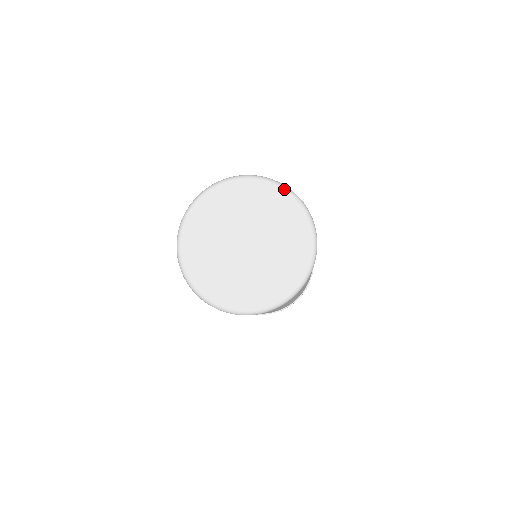
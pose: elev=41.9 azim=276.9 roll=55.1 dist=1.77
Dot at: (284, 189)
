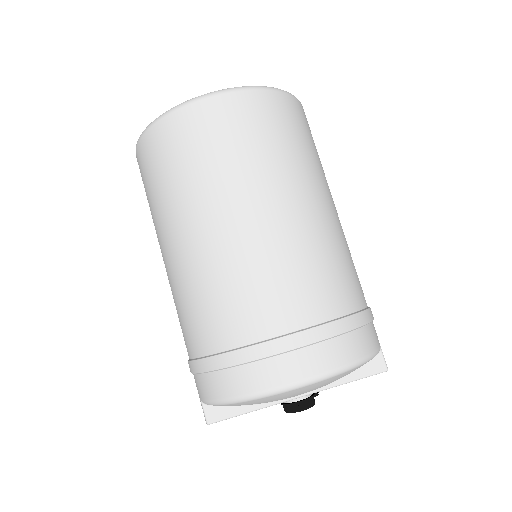
Dot at: occluded
